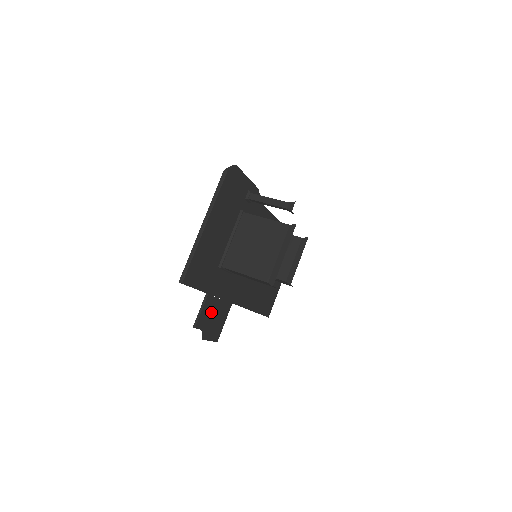
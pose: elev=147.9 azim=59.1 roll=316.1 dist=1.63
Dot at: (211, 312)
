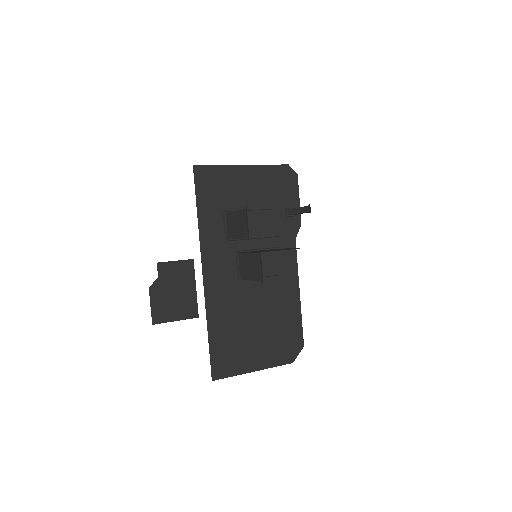
Dot at: (179, 281)
